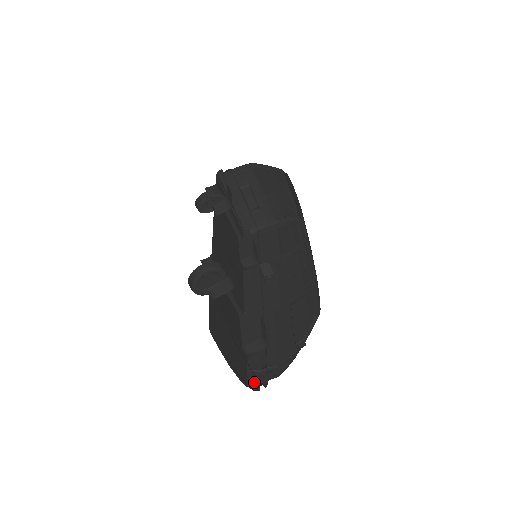
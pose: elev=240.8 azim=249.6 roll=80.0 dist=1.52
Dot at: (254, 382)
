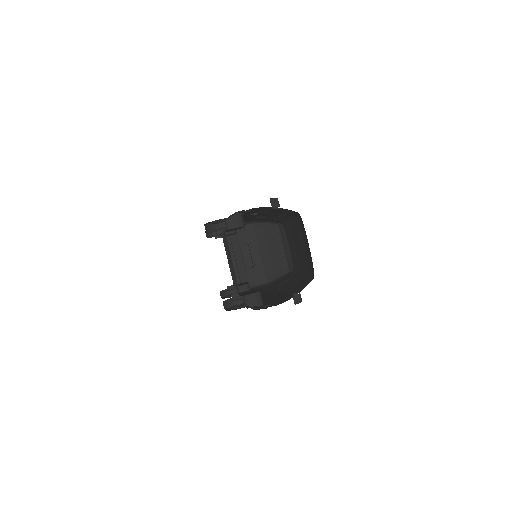
Dot at: (254, 309)
